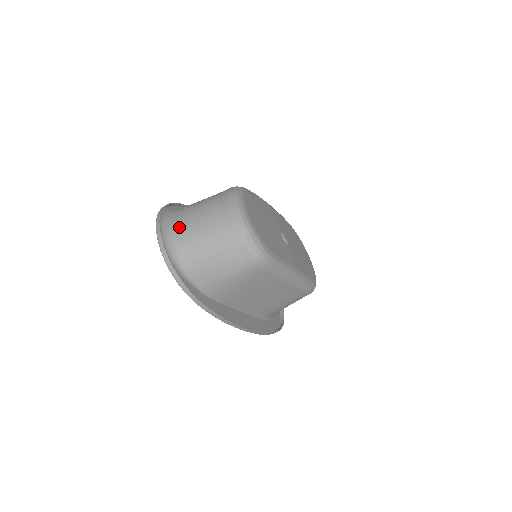
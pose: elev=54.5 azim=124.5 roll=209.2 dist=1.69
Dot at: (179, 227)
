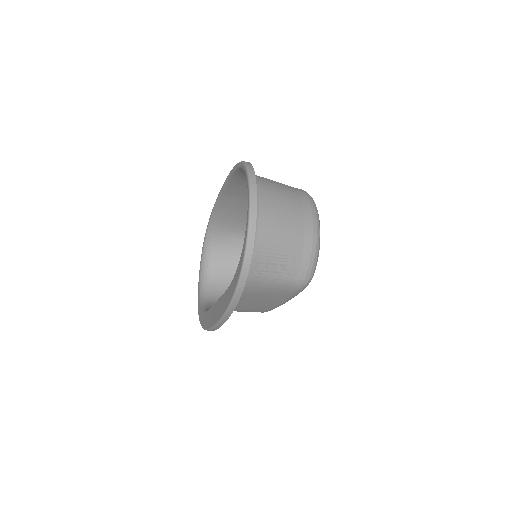
Dot at: (263, 203)
